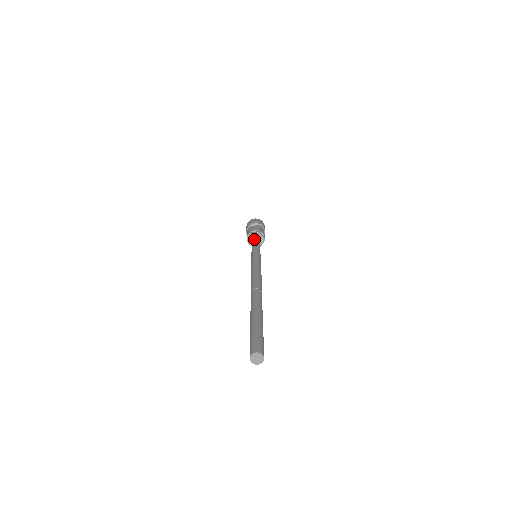
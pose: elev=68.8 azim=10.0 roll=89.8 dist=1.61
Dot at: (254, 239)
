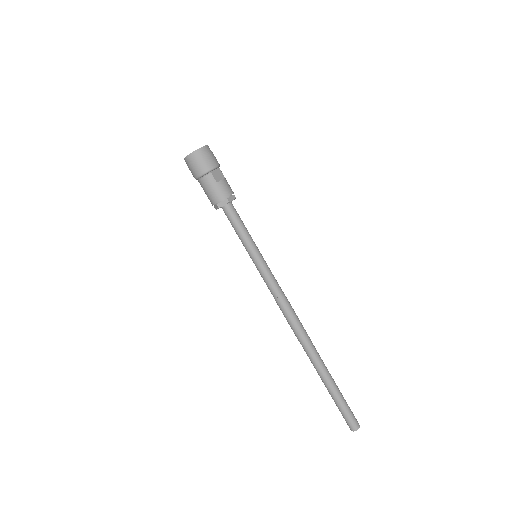
Dot at: (236, 214)
